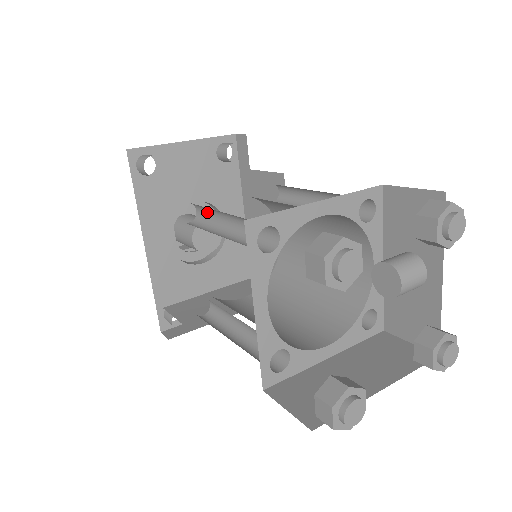
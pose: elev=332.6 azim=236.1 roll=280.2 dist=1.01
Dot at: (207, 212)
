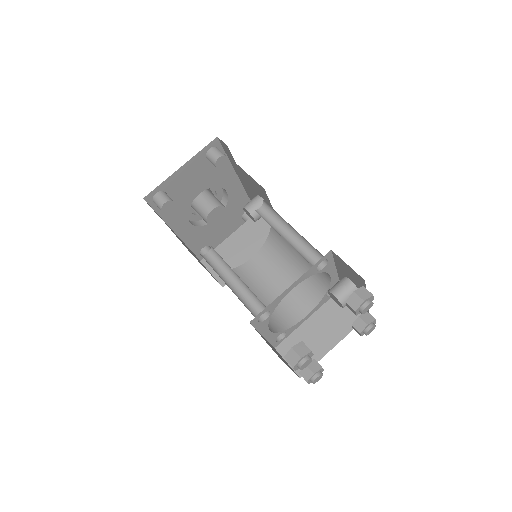
Dot at: (219, 255)
